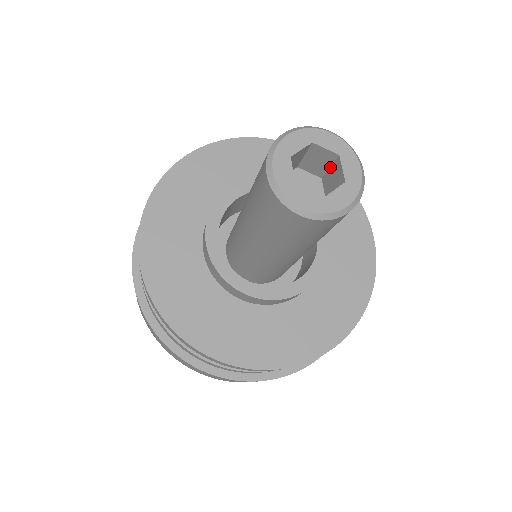
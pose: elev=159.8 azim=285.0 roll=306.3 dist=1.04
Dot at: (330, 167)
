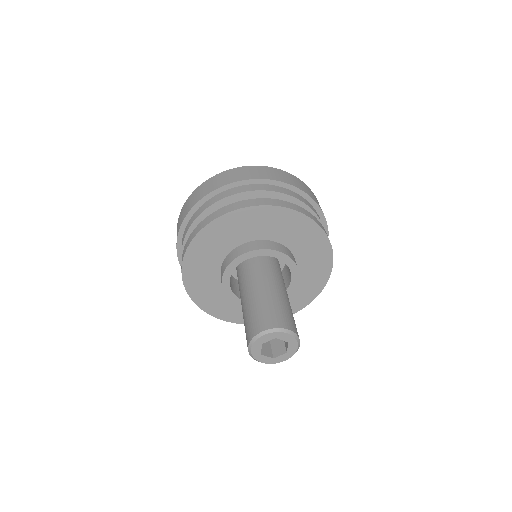
Dot at: occluded
